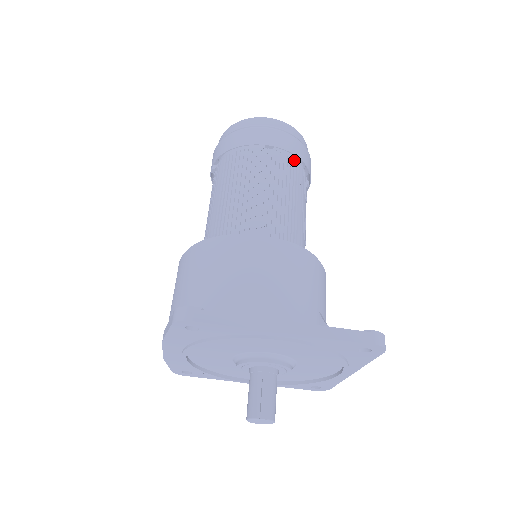
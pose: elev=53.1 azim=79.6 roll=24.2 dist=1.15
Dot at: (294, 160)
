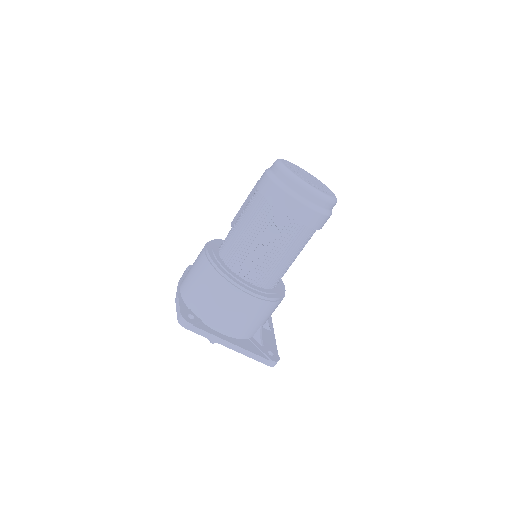
Dot at: (310, 228)
